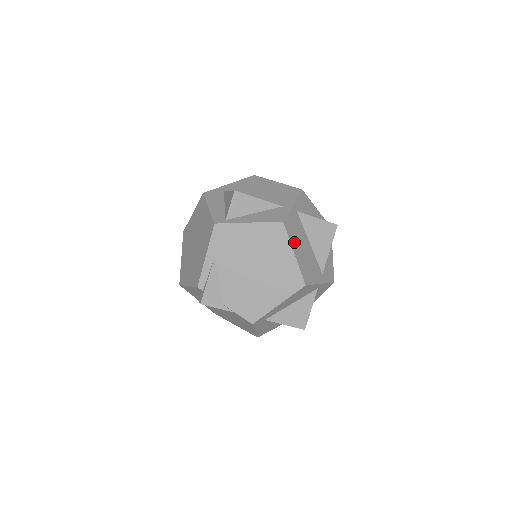
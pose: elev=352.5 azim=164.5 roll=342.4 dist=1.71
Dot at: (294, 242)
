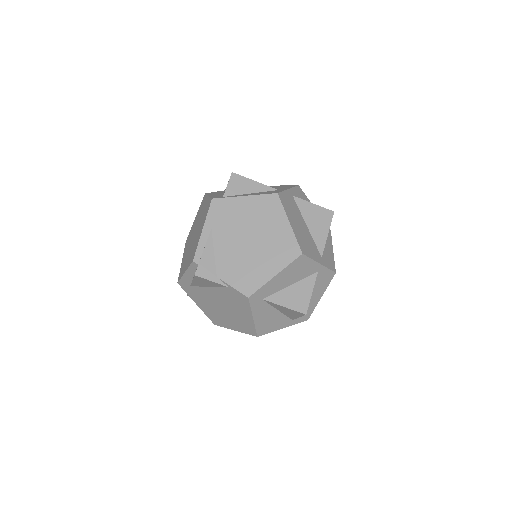
Dot at: (289, 214)
